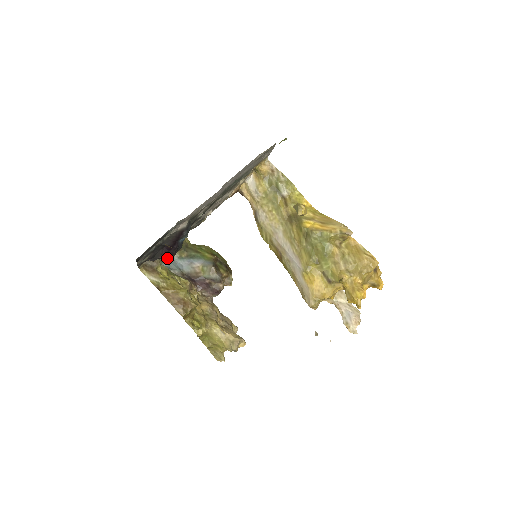
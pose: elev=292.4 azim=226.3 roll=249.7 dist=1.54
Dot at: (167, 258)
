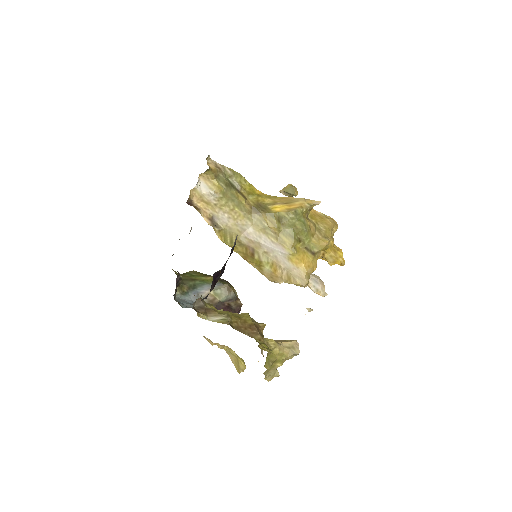
Dot at: occluded
